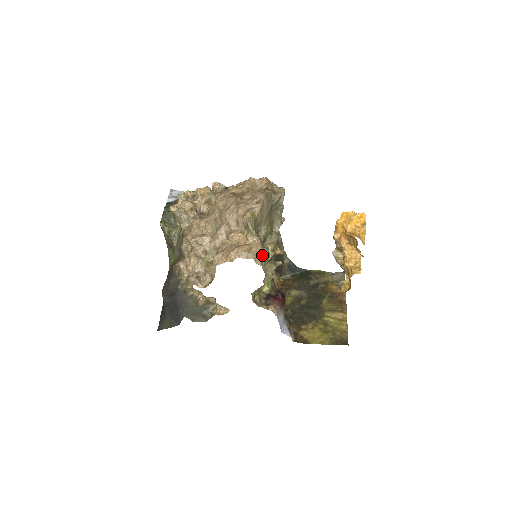
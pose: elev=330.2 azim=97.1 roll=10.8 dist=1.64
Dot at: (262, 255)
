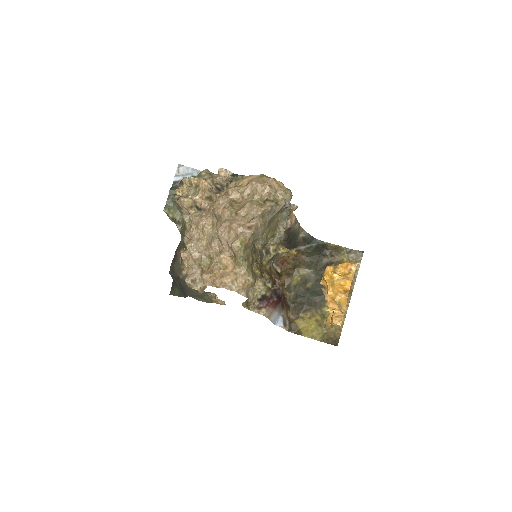
Dot at: (248, 284)
